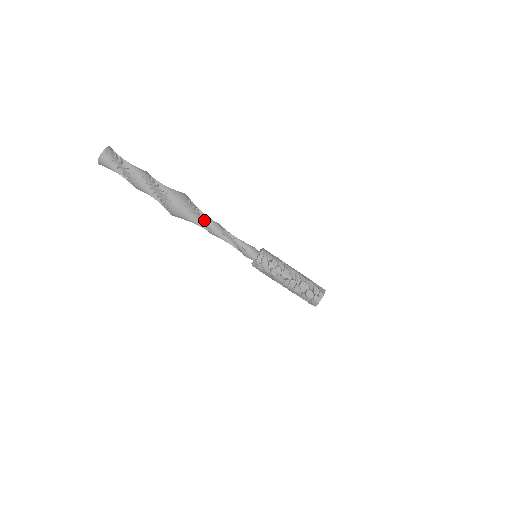
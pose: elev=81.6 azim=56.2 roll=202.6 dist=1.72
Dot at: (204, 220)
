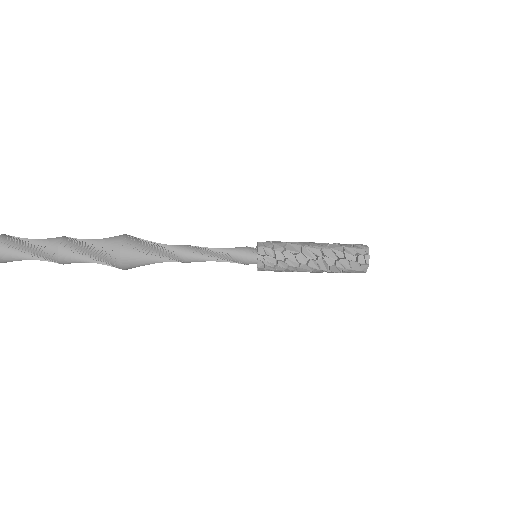
Dot at: (166, 259)
